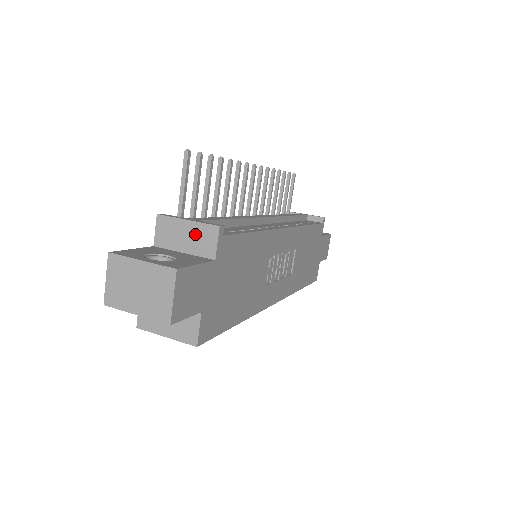
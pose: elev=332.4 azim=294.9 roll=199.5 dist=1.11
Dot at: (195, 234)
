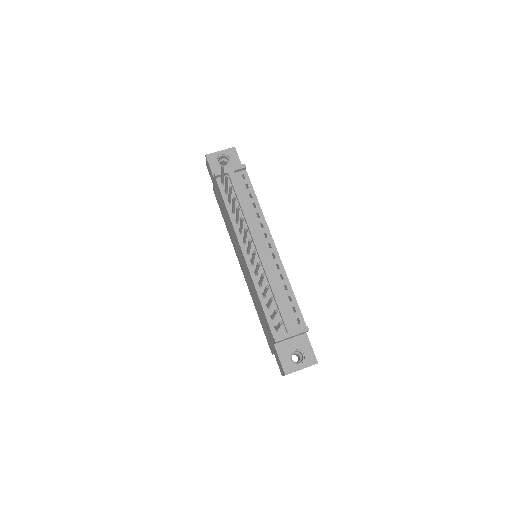
Dot at: occluded
